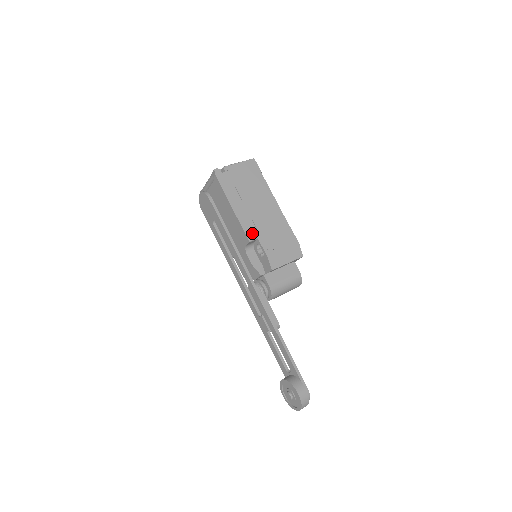
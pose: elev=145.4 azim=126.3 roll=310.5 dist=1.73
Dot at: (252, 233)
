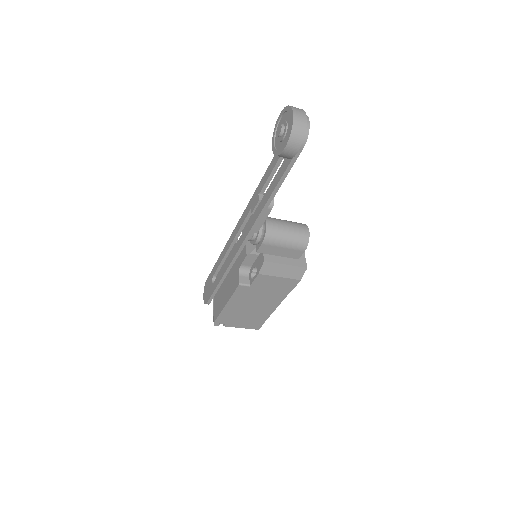
Dot at: occluded
